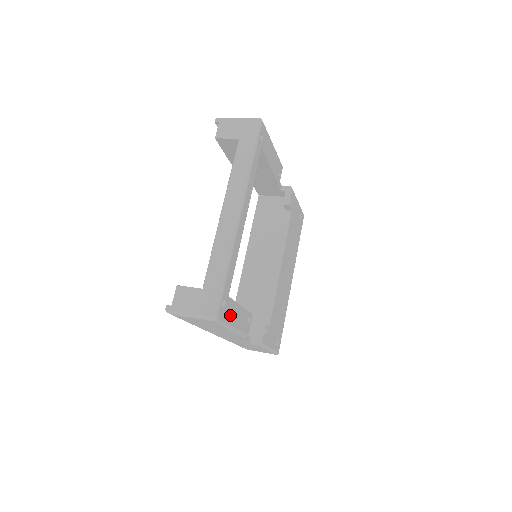
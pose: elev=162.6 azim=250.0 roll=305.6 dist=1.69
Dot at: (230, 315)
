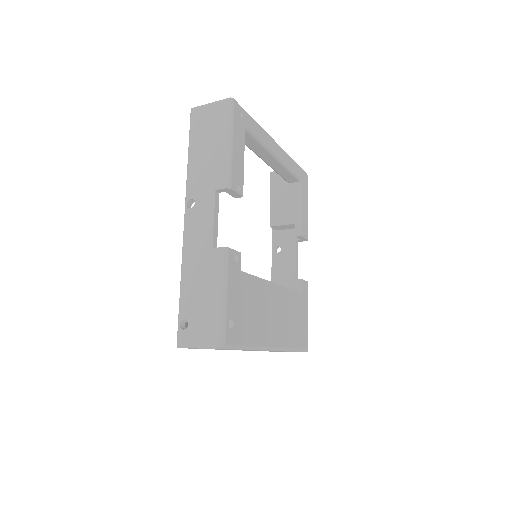
Dot at: (237, 131)
